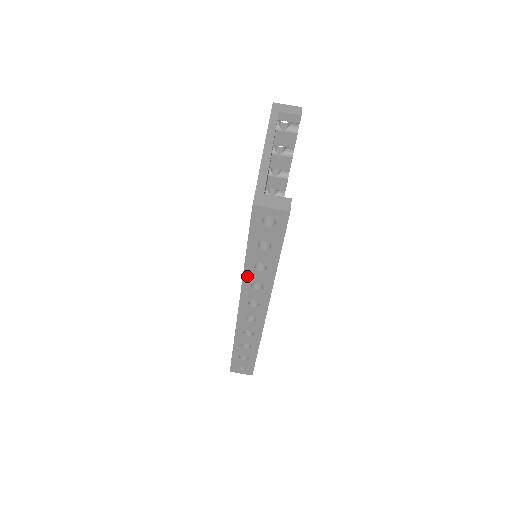
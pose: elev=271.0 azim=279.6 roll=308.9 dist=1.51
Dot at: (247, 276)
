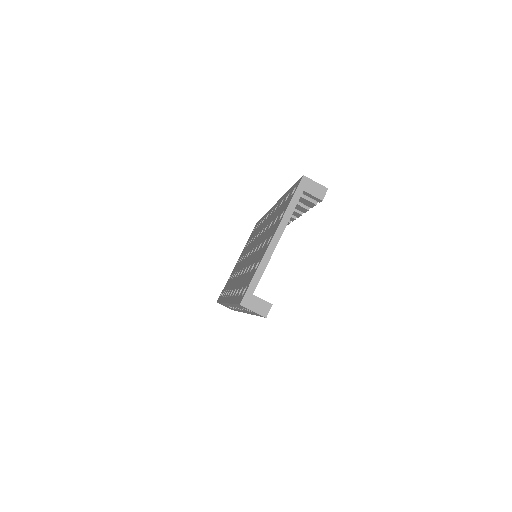
Dot at: (233, 305)
